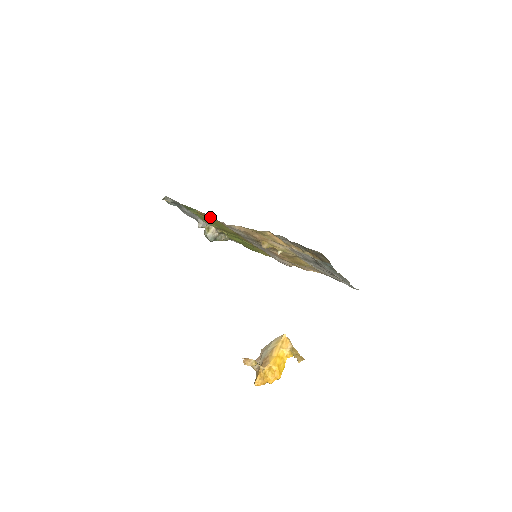
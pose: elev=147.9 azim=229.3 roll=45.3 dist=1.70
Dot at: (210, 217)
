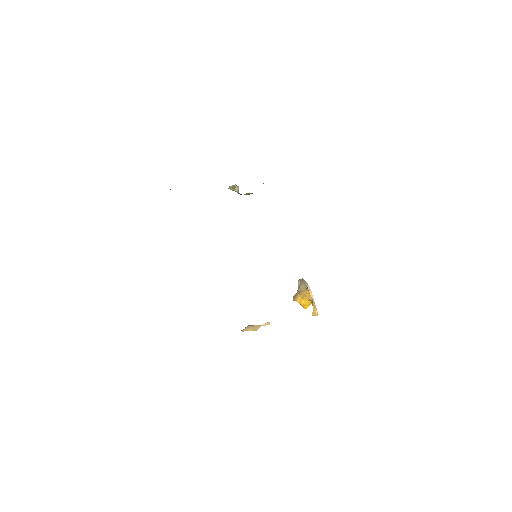
Dot at: occluded
